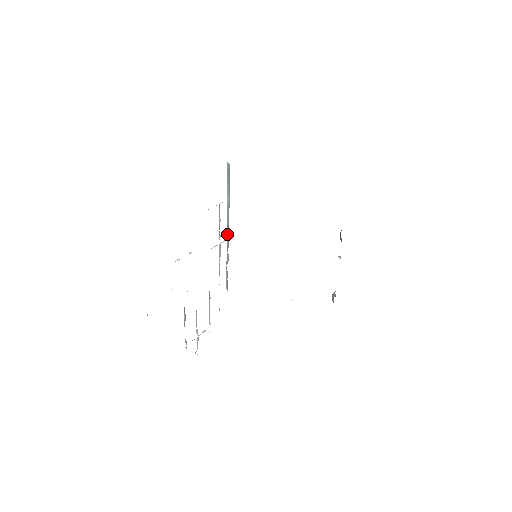
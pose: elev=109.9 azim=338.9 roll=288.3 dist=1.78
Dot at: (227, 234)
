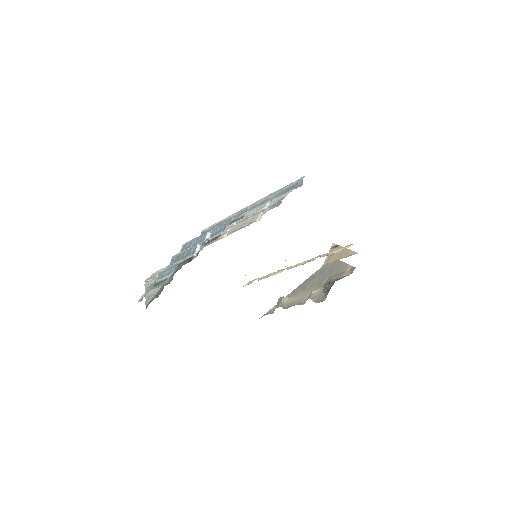
Dot at: (243, 212)
